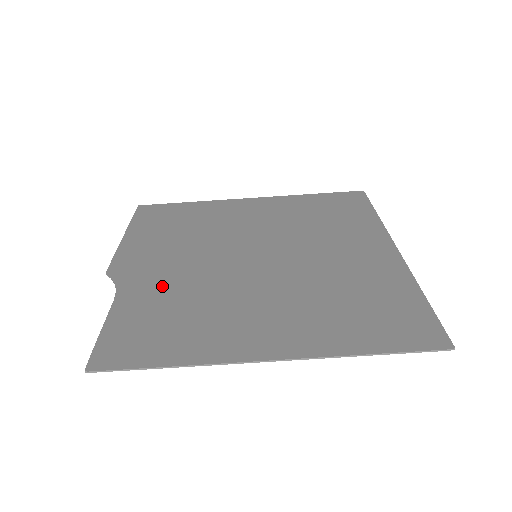
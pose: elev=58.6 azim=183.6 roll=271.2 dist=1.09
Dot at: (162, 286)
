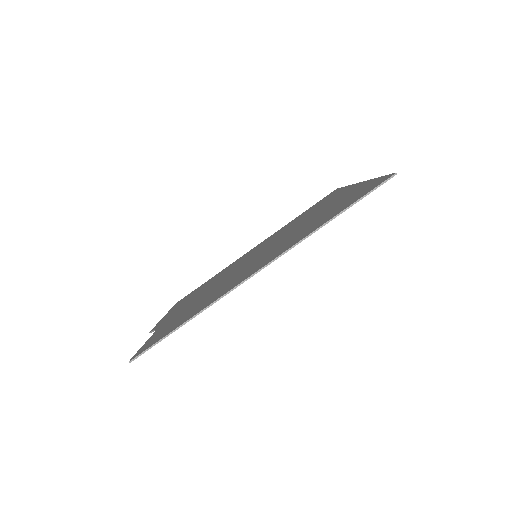
Dot at: (187, 307)
